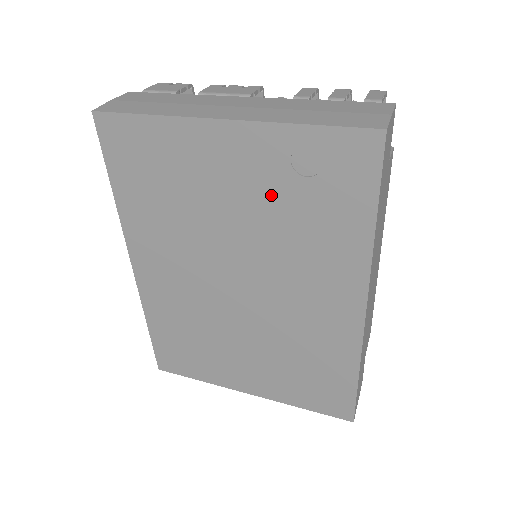
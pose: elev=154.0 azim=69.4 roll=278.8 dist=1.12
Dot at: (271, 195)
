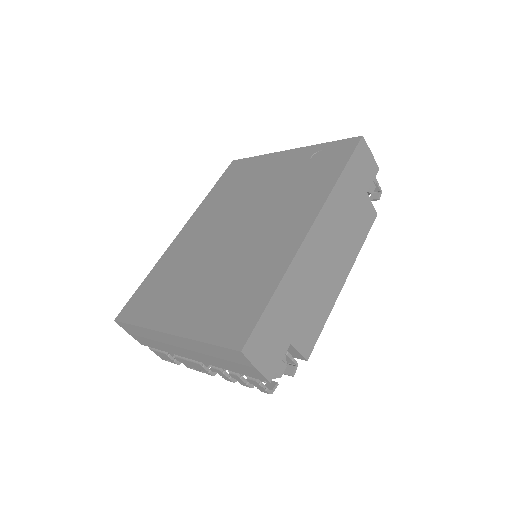
Dot at: (291, 174)
